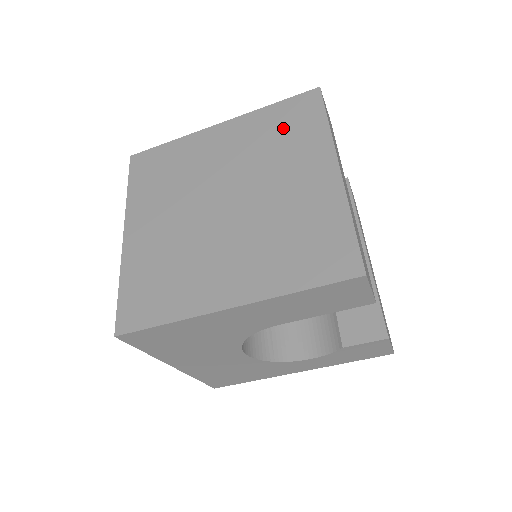
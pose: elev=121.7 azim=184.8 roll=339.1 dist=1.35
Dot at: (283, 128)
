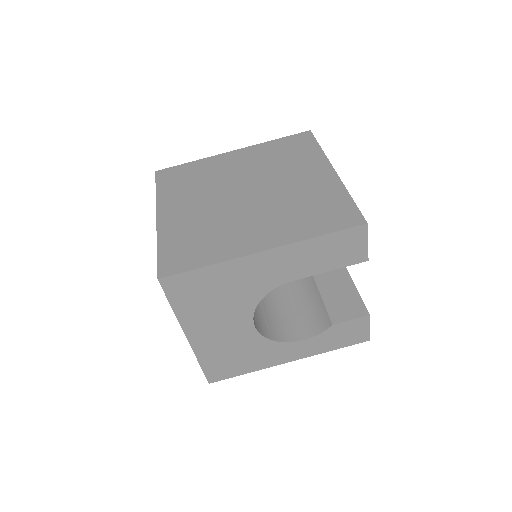
Dot at: (286, 151)
